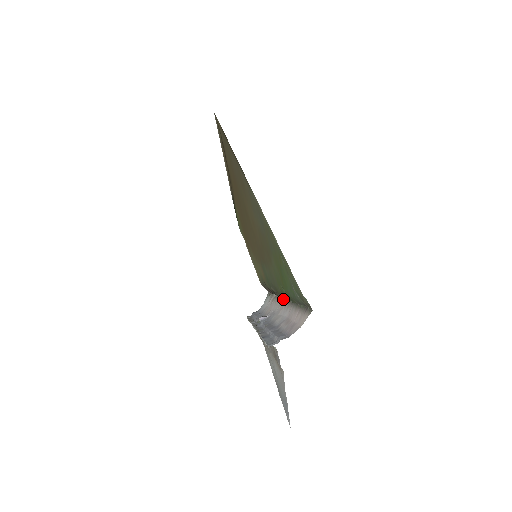
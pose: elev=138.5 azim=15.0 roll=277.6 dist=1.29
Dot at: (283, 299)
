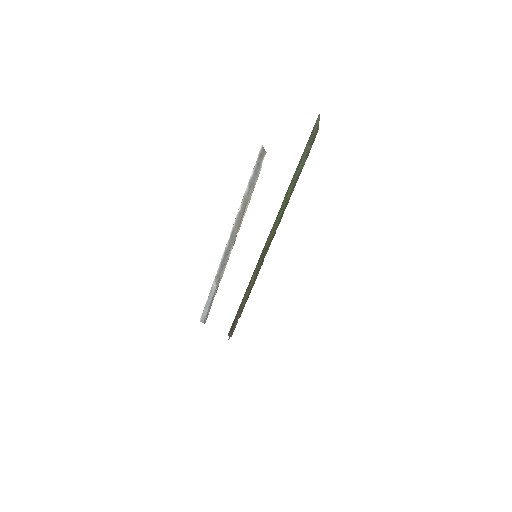
Dot at: (266, 253)
